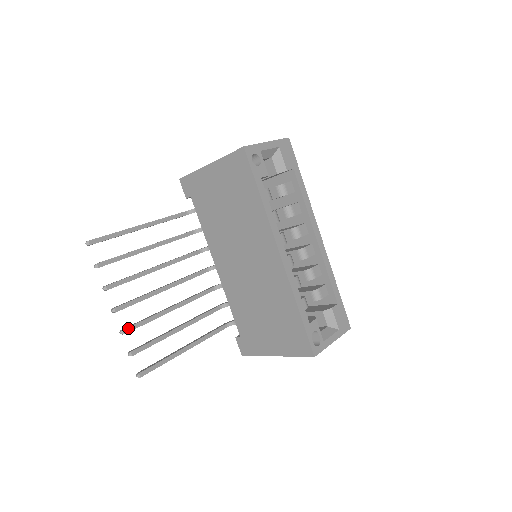
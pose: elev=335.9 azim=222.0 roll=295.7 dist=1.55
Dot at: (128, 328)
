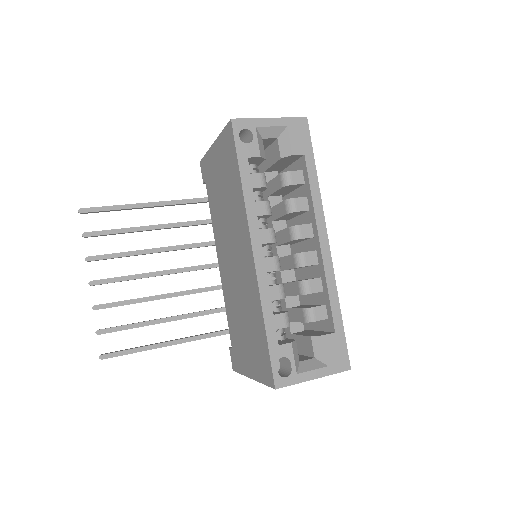
Dot at: (101, 305)
